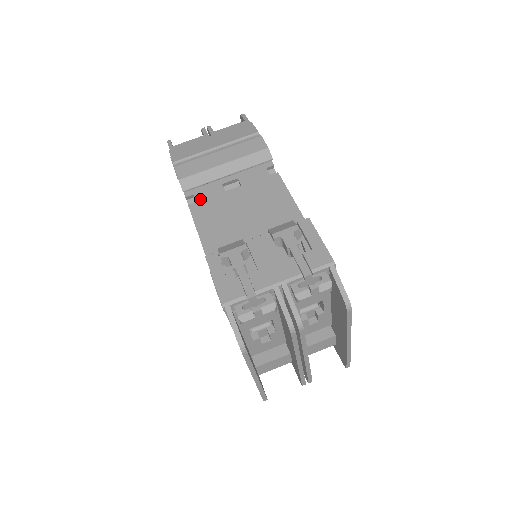
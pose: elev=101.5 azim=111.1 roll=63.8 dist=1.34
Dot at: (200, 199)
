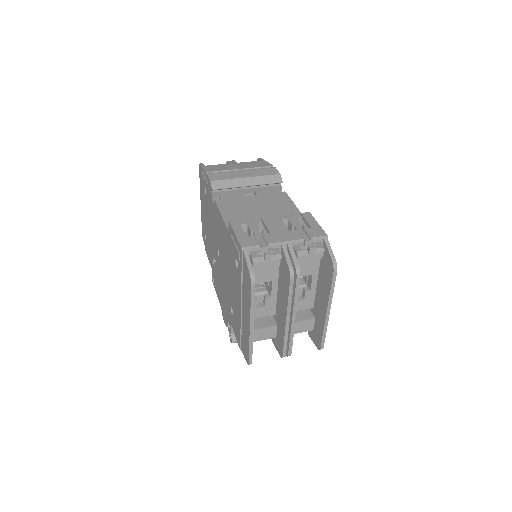
Dot at: (224, 197)
